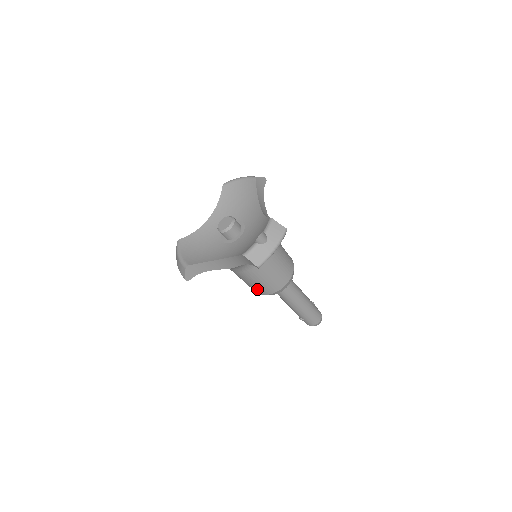
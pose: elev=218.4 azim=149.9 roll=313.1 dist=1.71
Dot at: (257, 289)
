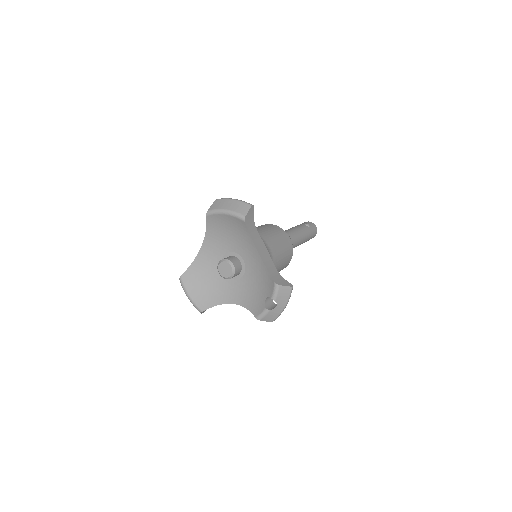
Dot at: occluded
